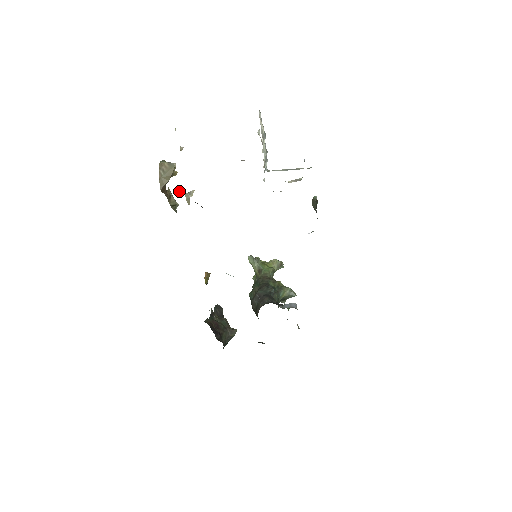
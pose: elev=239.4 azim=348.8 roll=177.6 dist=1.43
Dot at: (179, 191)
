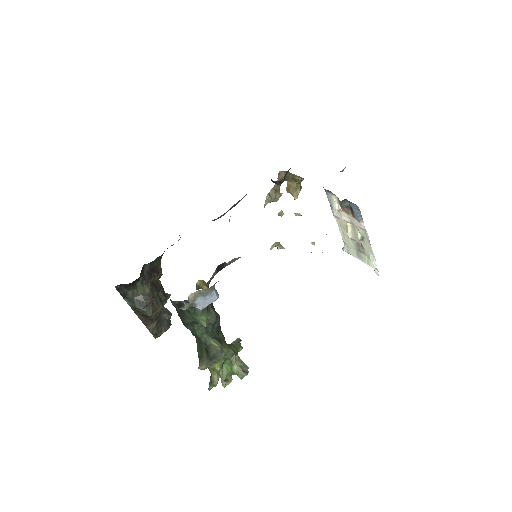
Dot at: (282, 214)
